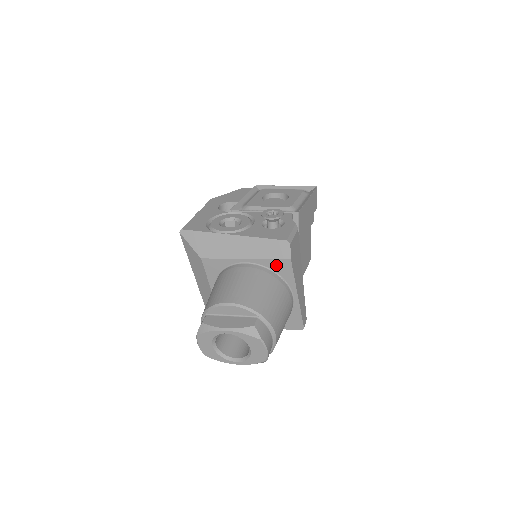
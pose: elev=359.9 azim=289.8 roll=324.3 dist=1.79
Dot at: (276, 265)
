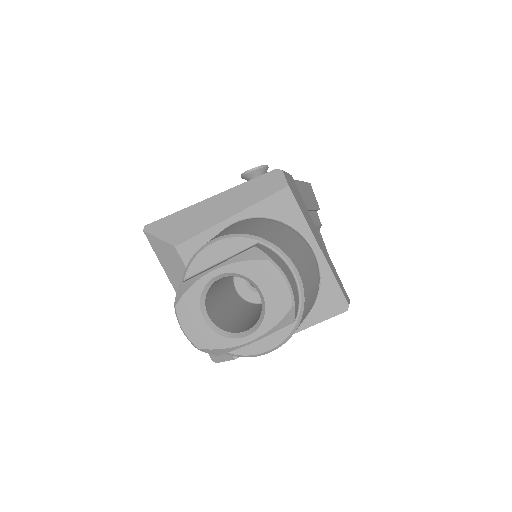
Dot at: (273, 207)
